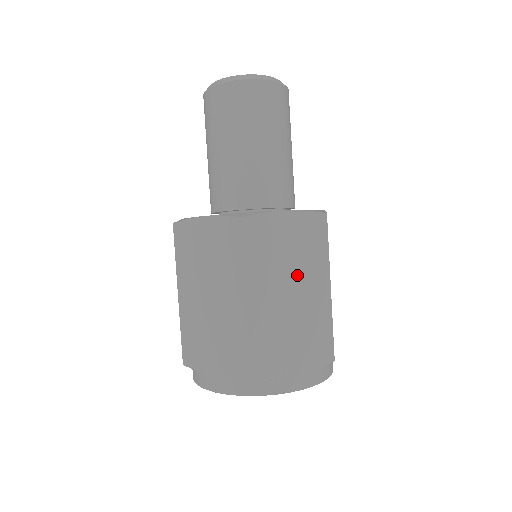
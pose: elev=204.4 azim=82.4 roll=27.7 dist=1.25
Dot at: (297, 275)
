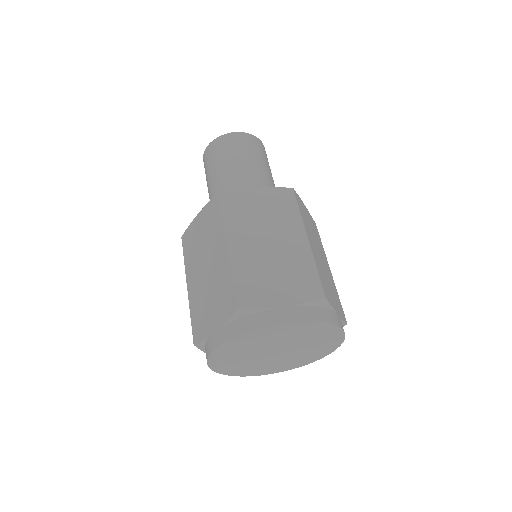
Dot at: (272, 230)
